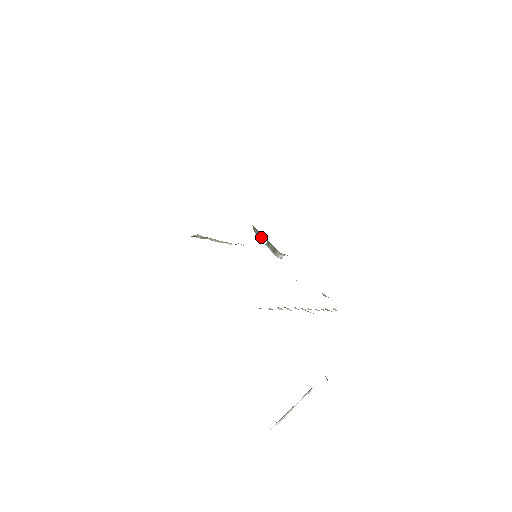
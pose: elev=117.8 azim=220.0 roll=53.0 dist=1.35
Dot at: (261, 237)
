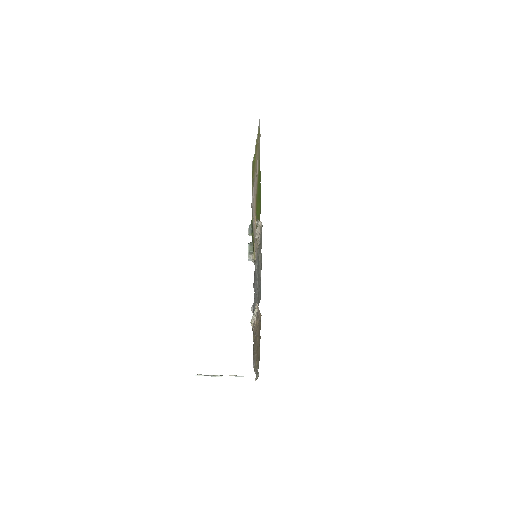
Dot at: (250, 235)
